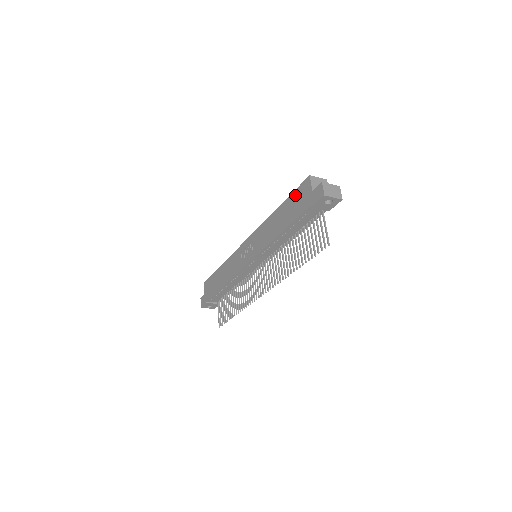
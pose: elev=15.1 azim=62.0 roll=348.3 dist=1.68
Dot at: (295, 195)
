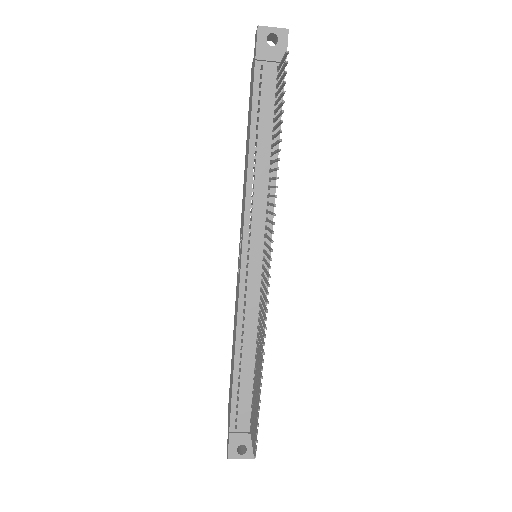
Dot at: (249, 101)
